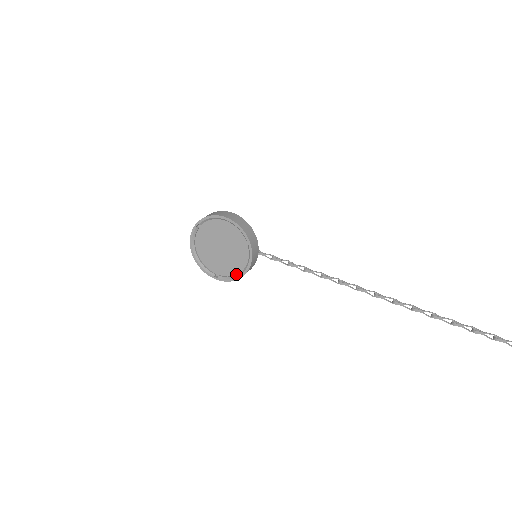
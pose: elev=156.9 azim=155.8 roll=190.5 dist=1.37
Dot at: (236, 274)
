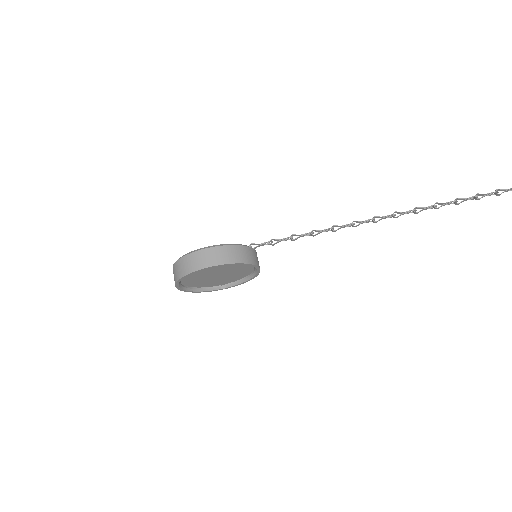
Dot at: (244, 277)
